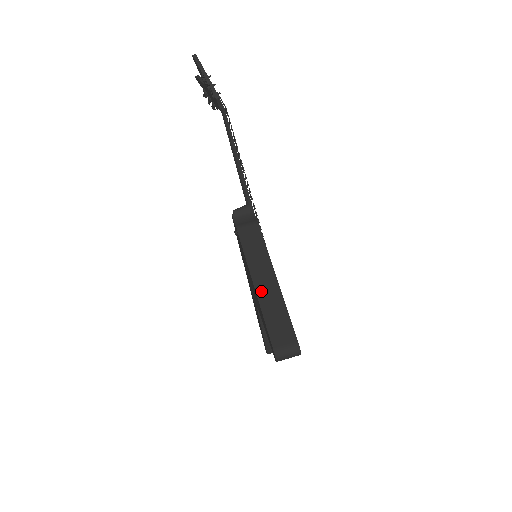
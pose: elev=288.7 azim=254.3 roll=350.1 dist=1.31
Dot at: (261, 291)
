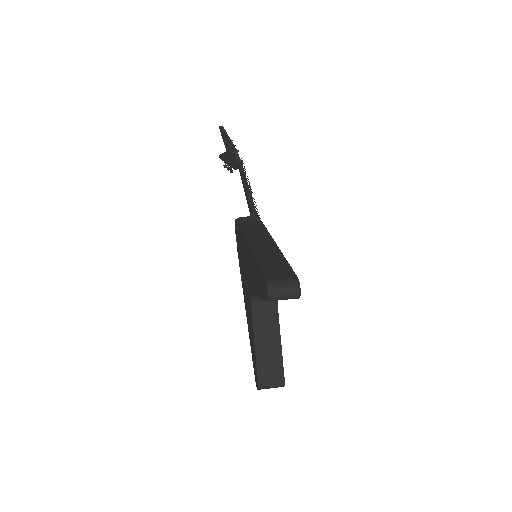
Dot at: (257, 249)
